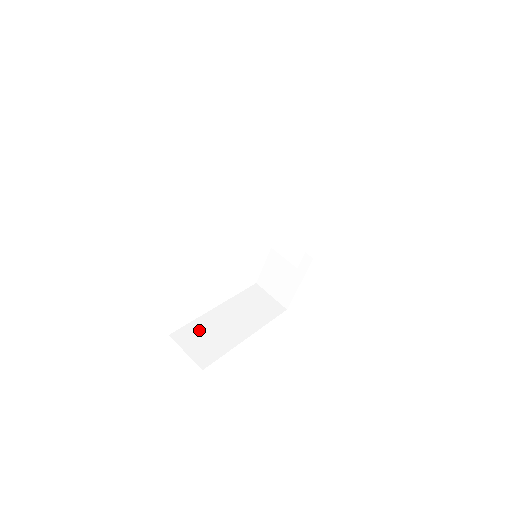
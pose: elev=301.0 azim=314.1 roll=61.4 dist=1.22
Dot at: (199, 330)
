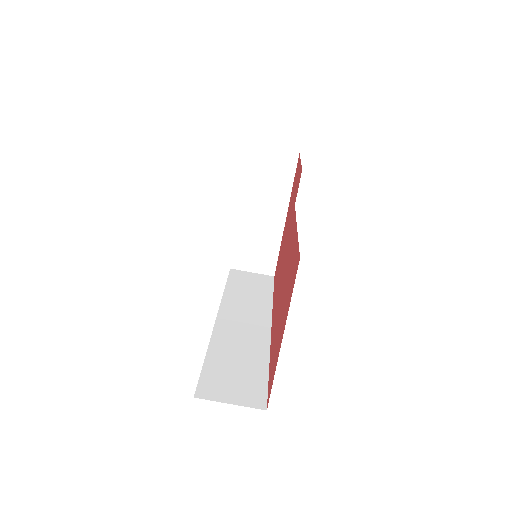
Dot at: (246, 246)
